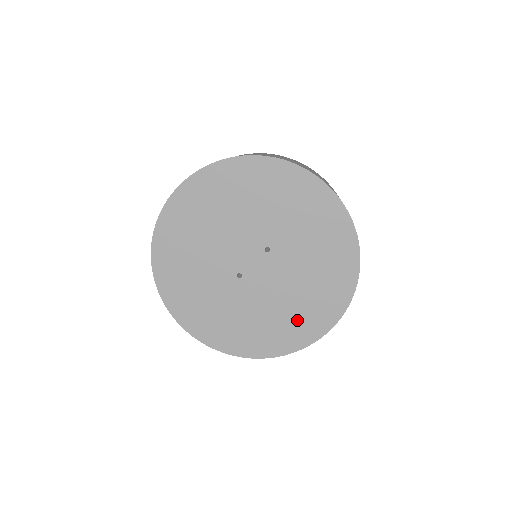
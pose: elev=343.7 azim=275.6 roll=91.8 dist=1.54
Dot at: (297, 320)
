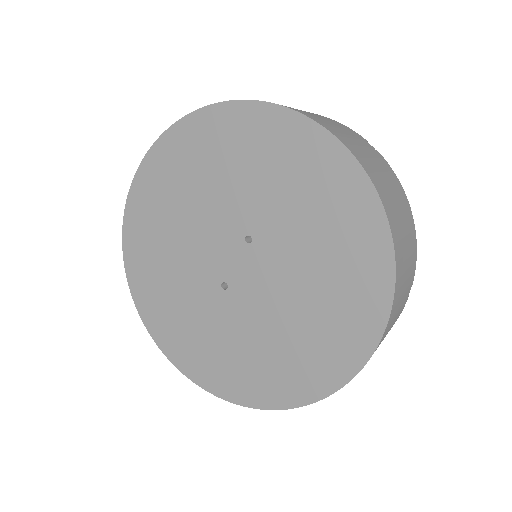
Dot at: (317, 343)
